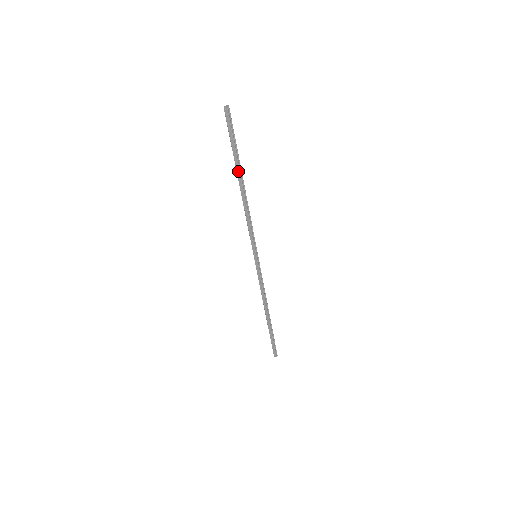
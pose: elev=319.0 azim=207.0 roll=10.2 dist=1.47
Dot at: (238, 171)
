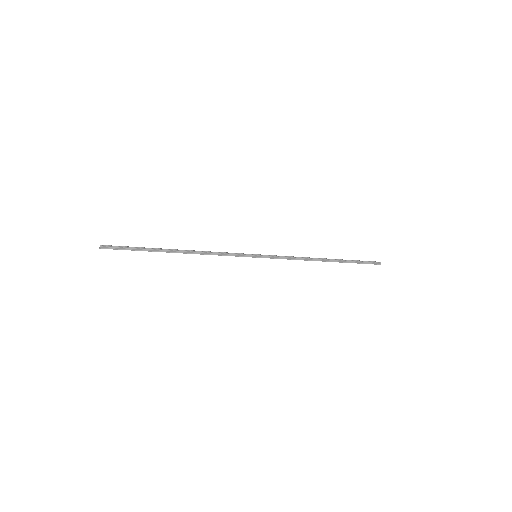
Dot at: occluded
